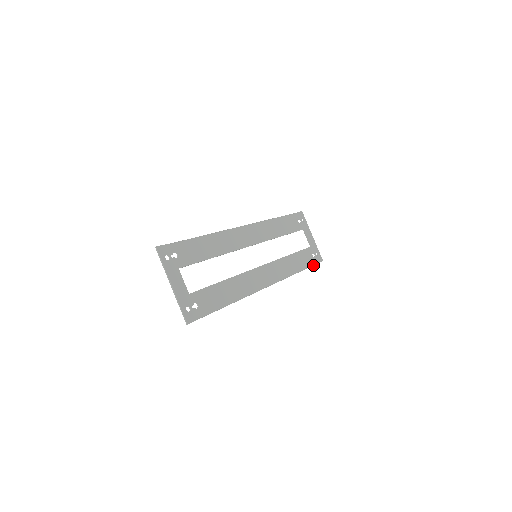
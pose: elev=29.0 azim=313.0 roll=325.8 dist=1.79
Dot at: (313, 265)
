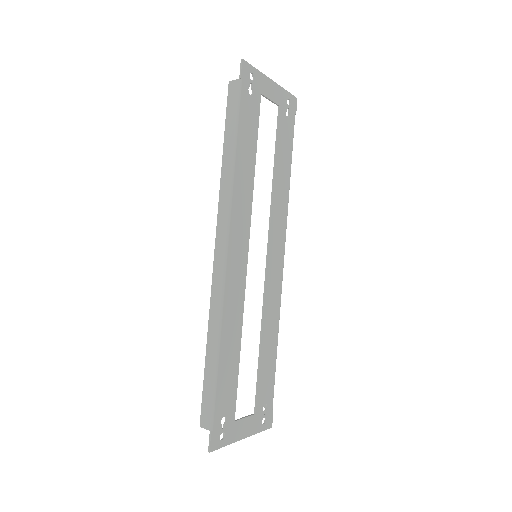
Dot at: (293, 130)
